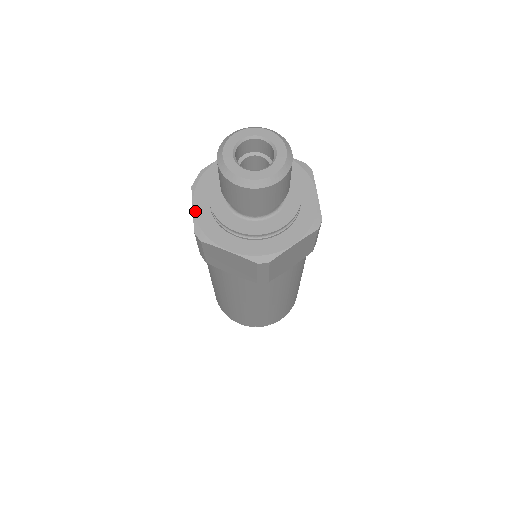
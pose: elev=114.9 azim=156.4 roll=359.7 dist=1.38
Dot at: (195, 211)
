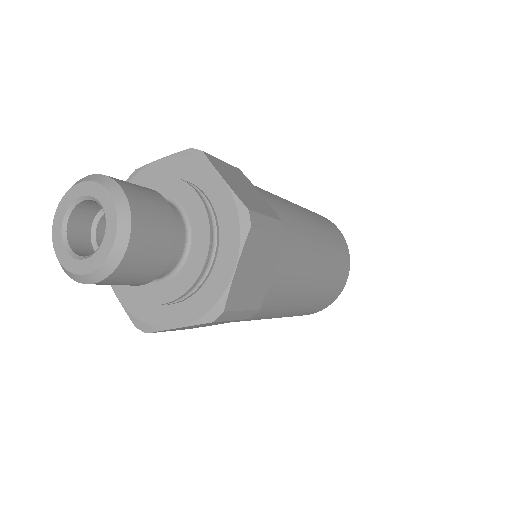
Dot at: occluded
